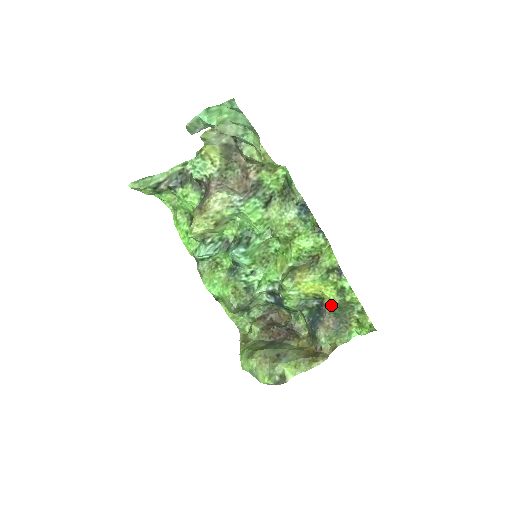
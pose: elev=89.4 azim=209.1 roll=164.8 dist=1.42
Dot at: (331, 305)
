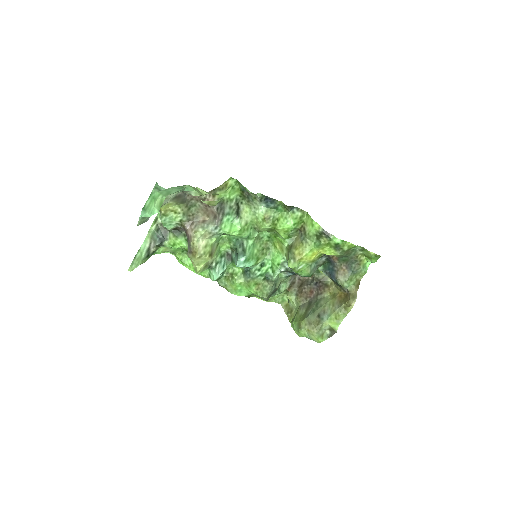
Dot at: (336, 256)
